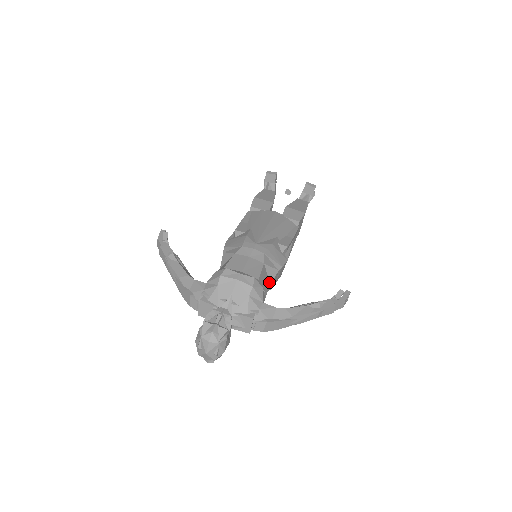
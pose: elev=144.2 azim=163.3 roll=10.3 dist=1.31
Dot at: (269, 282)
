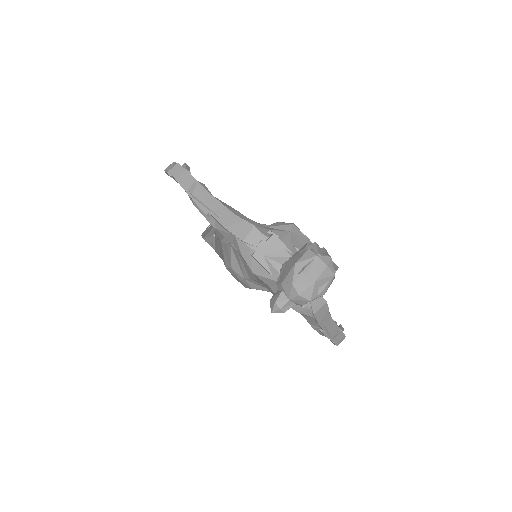
Dot at: occluded
